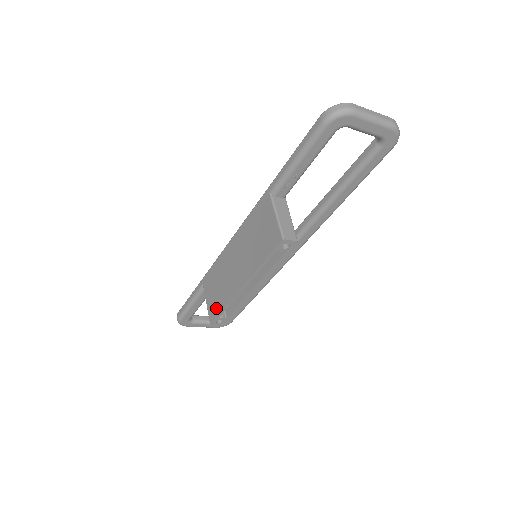
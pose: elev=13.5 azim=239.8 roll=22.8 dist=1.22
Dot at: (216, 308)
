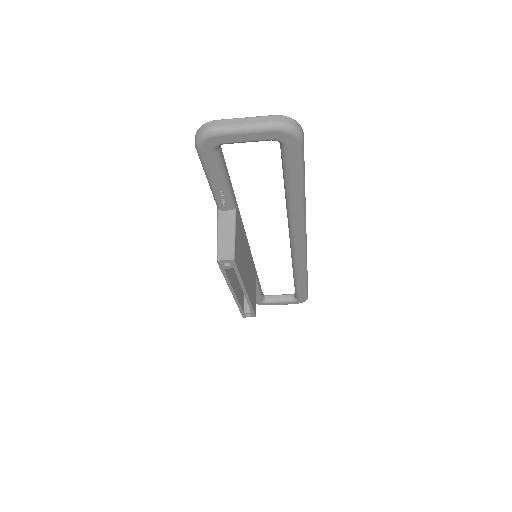
Dot at: occluded
